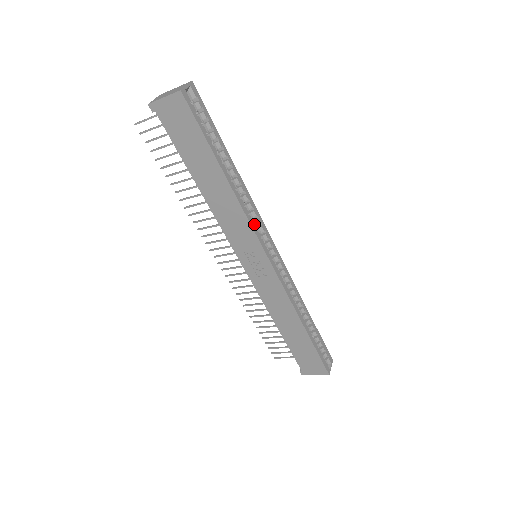
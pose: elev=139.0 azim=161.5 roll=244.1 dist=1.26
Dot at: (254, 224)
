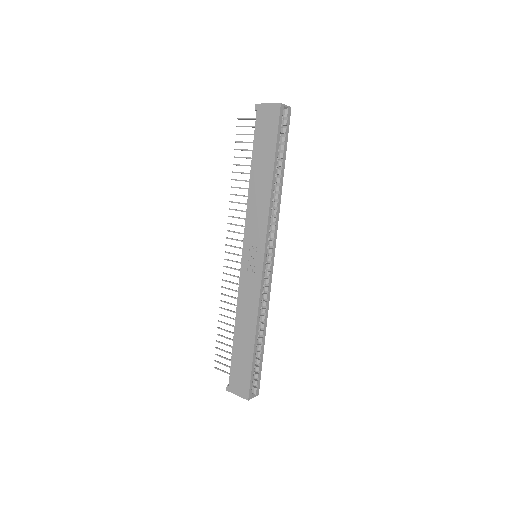
Dot at: (270, 225)
